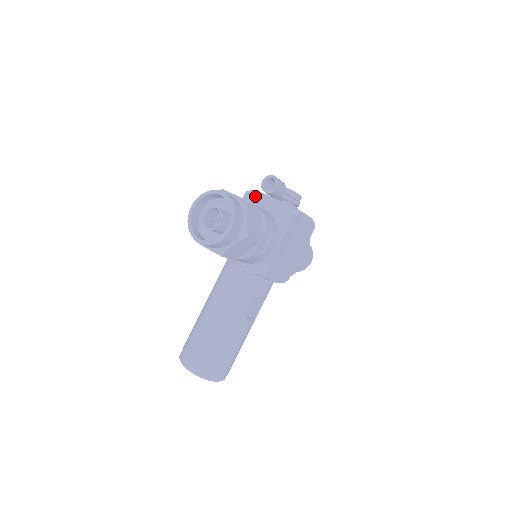
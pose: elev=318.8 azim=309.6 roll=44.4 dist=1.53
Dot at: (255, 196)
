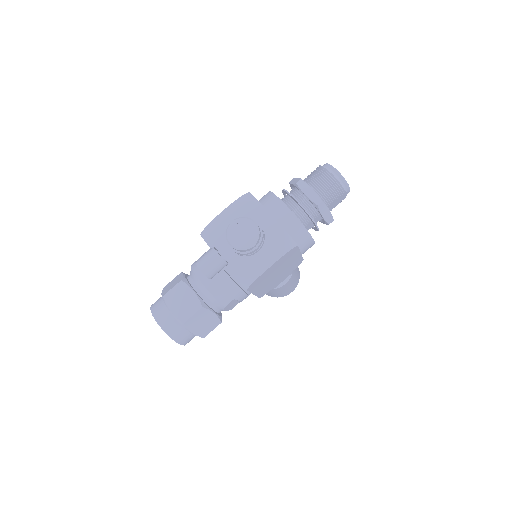
Dot at: occluded
